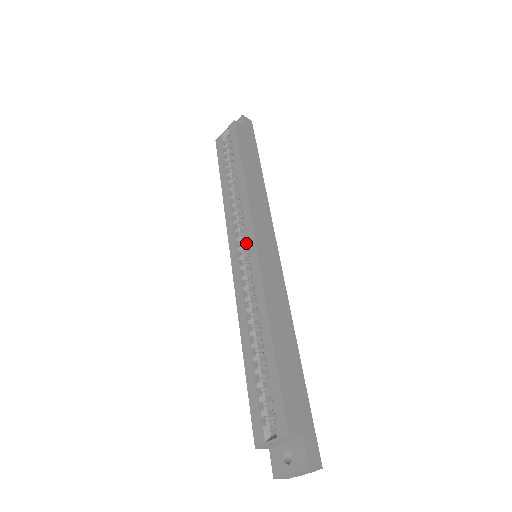
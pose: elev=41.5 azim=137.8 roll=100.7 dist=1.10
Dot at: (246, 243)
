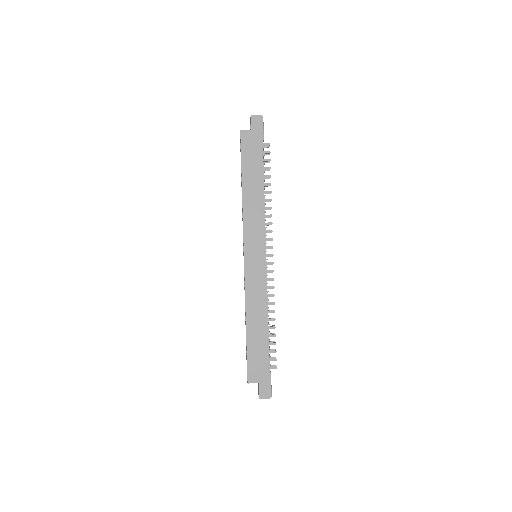
Dot at: occluded
